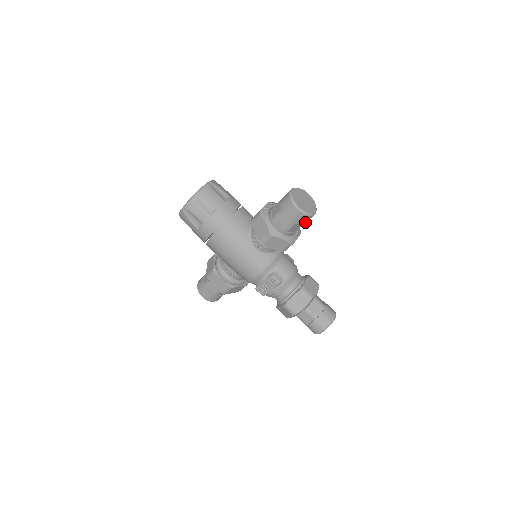
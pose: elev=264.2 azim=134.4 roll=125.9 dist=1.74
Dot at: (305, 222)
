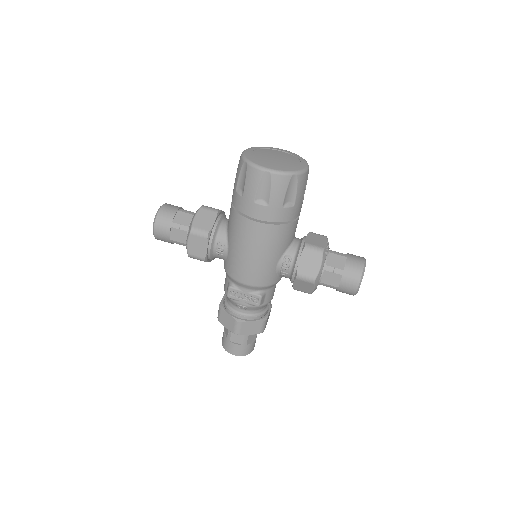
Dot at: occluded
